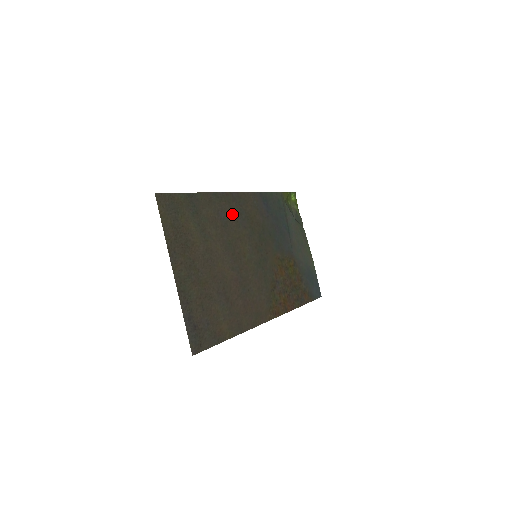
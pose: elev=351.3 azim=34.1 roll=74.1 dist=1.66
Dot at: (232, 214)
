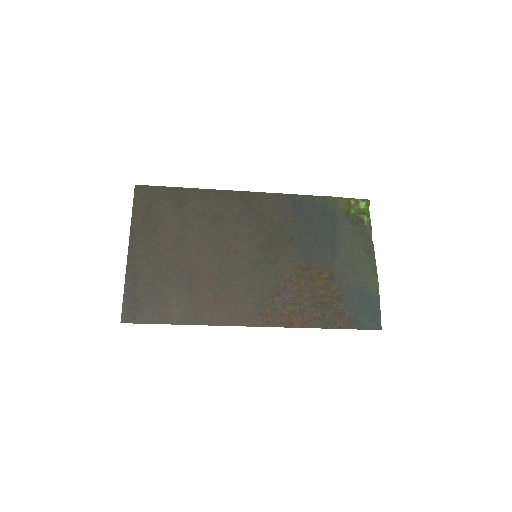
Dot at: (232, 211)
